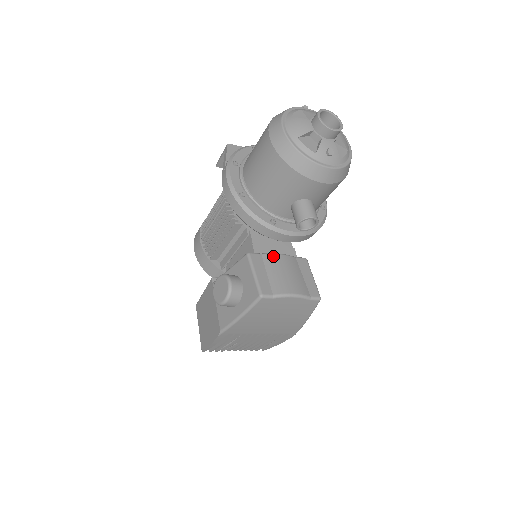
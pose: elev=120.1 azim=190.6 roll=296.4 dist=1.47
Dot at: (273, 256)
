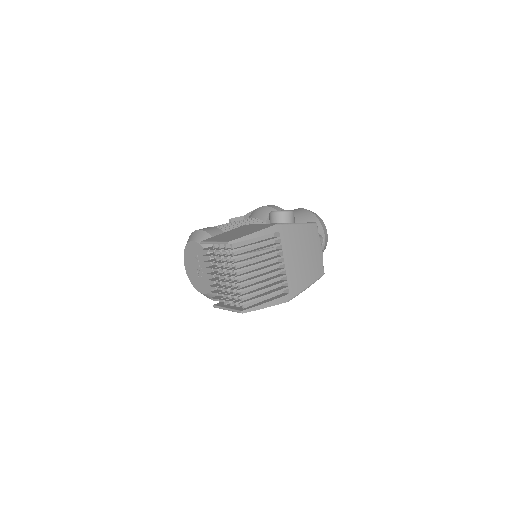
Dot at: occluded
